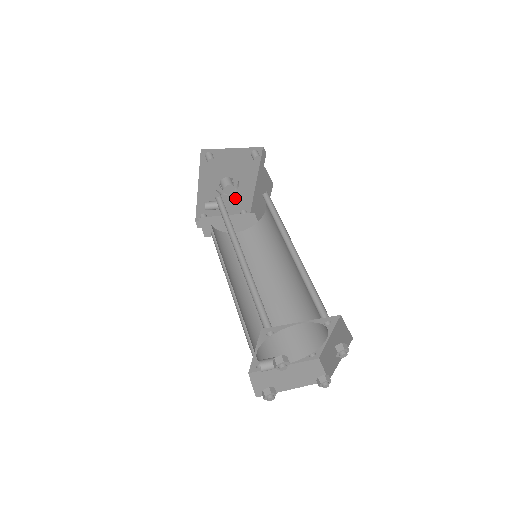
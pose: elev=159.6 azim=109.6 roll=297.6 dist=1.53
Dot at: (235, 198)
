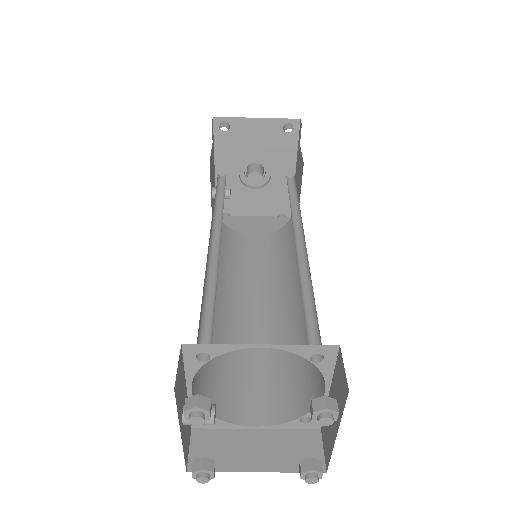
Dot at: (268, 195)
